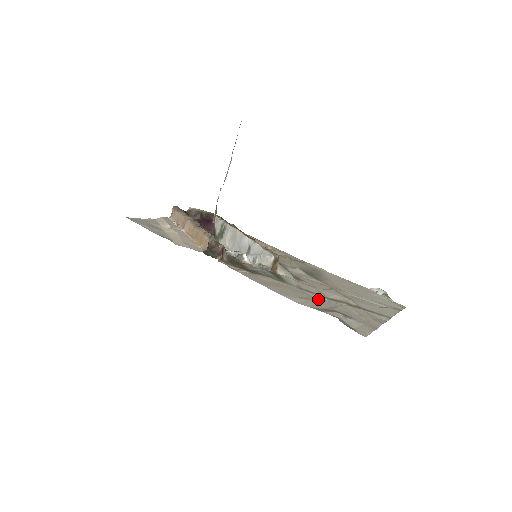
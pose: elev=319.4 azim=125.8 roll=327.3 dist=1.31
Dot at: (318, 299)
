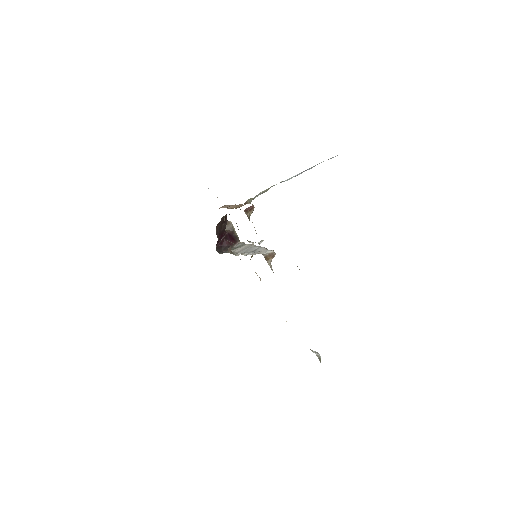
Dot at: occluded
